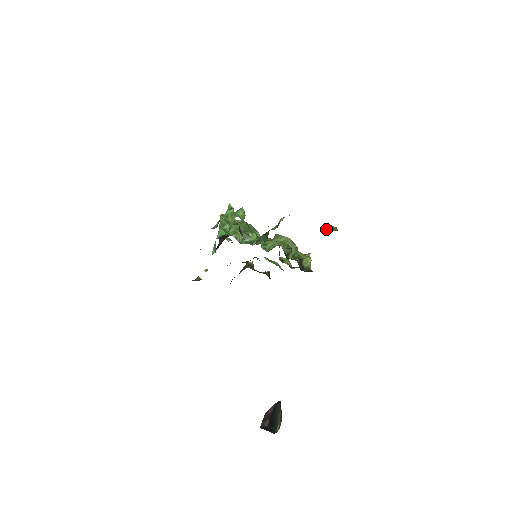
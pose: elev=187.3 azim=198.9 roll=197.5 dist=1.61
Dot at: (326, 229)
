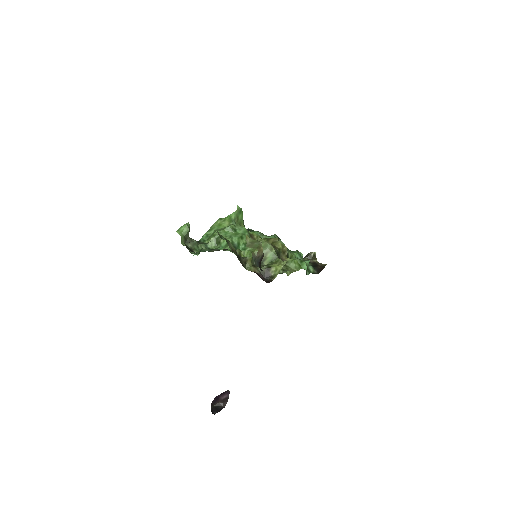
Dot at: (246, 246)
